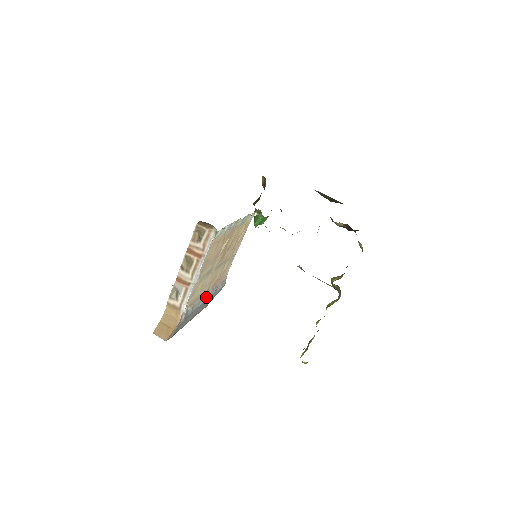
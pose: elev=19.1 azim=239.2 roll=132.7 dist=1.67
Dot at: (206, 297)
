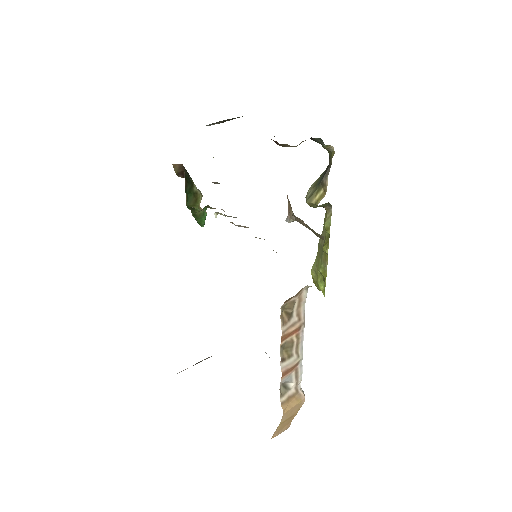
Dot at: occluded
